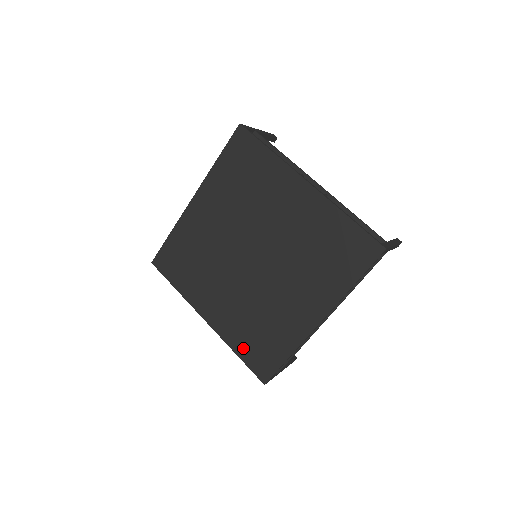
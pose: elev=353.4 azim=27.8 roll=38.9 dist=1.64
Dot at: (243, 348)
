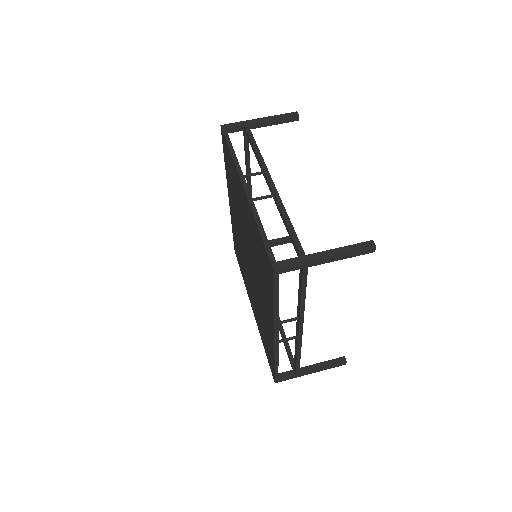
Dot at: (264, 343)
